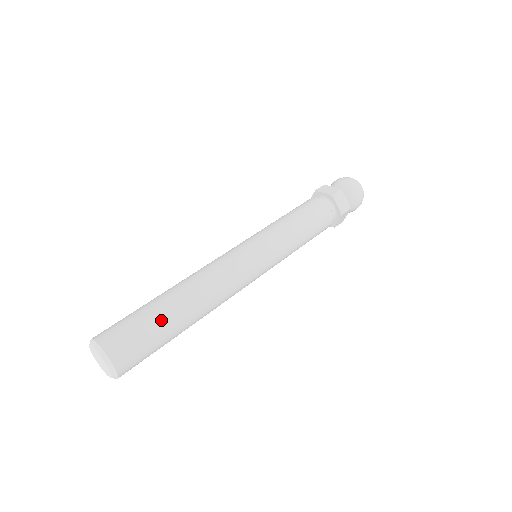
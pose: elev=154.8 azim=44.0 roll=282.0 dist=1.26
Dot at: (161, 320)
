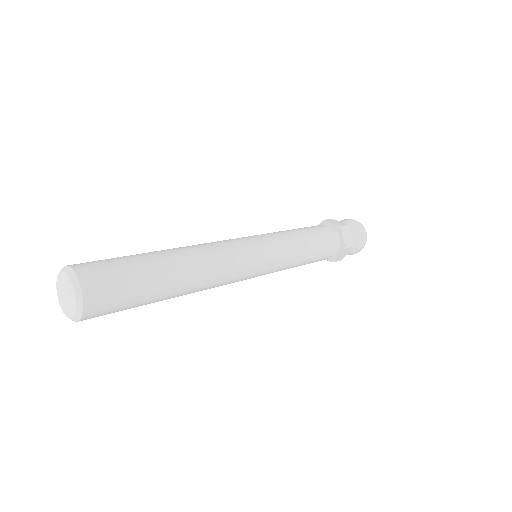
Dot at: (149, 272)
